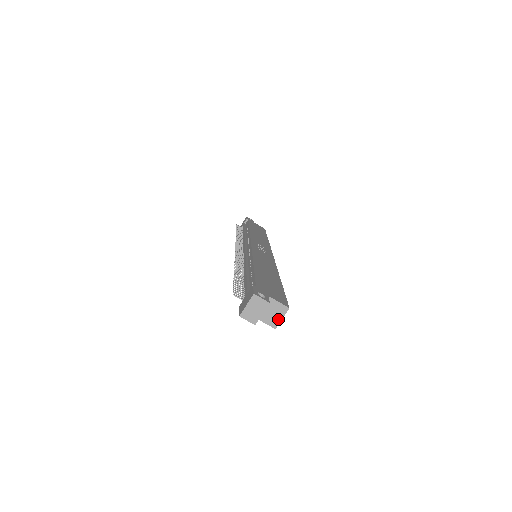
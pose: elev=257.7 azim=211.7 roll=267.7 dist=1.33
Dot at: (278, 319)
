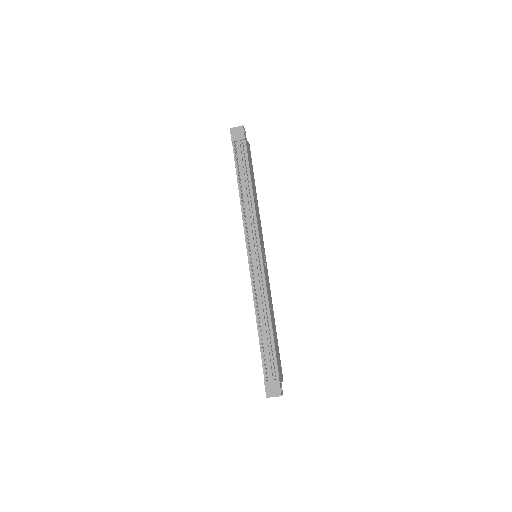
Dot at: occluded
